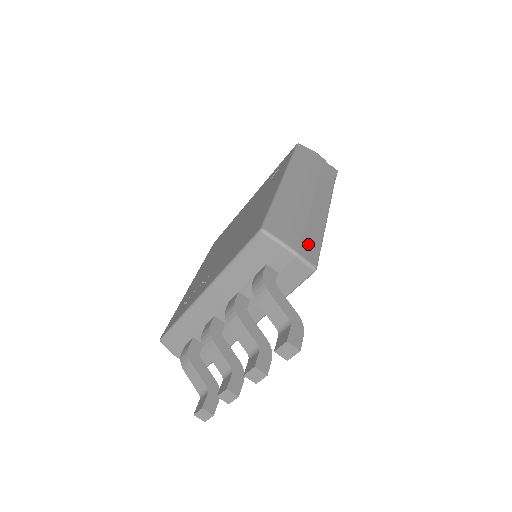
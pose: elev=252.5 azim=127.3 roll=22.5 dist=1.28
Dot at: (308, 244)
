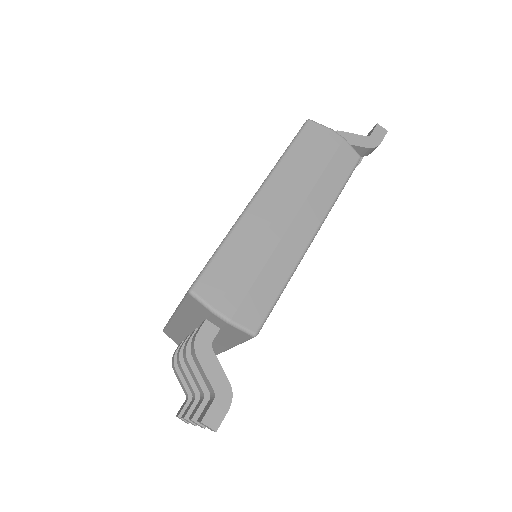
Dot at: (254, 301)
